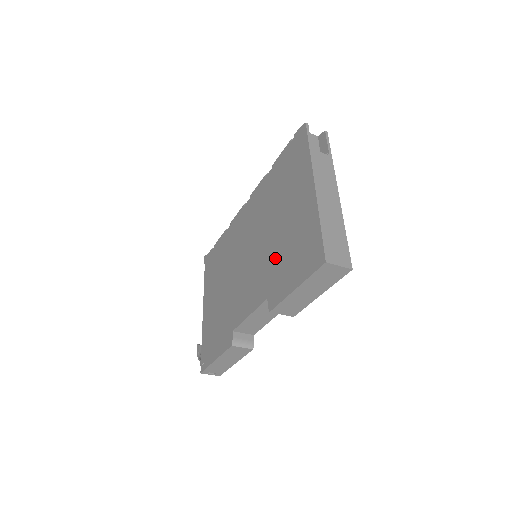
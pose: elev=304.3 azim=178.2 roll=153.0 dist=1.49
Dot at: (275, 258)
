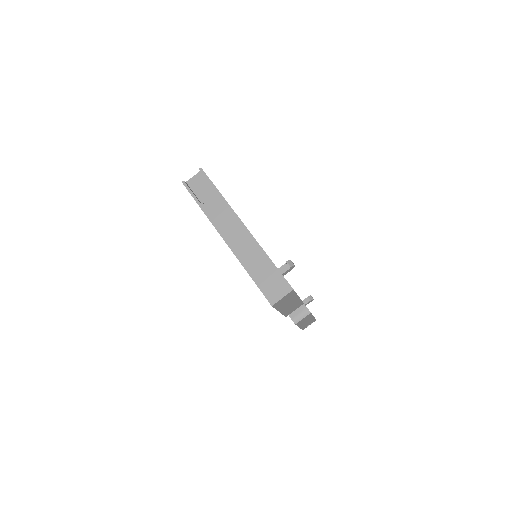
Dot at: occluded
